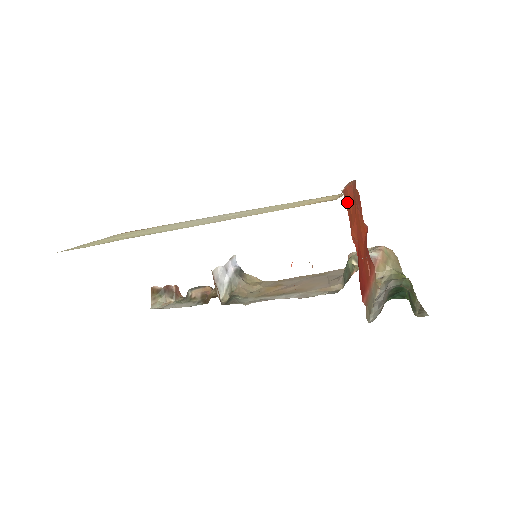
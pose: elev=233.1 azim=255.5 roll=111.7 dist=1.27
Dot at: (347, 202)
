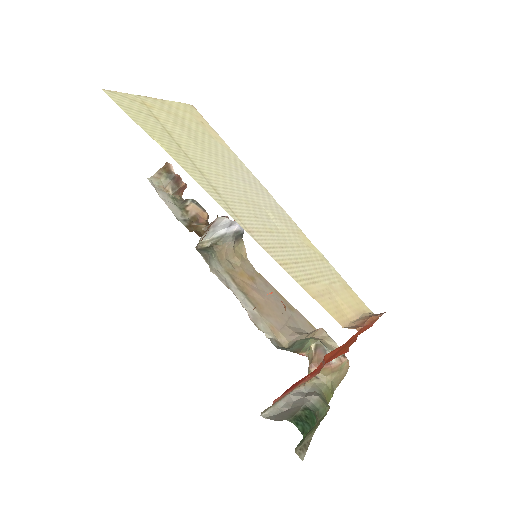
Dot at: (352, 336)
